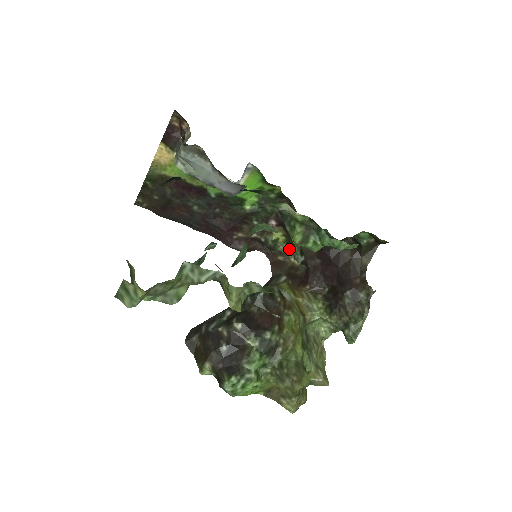
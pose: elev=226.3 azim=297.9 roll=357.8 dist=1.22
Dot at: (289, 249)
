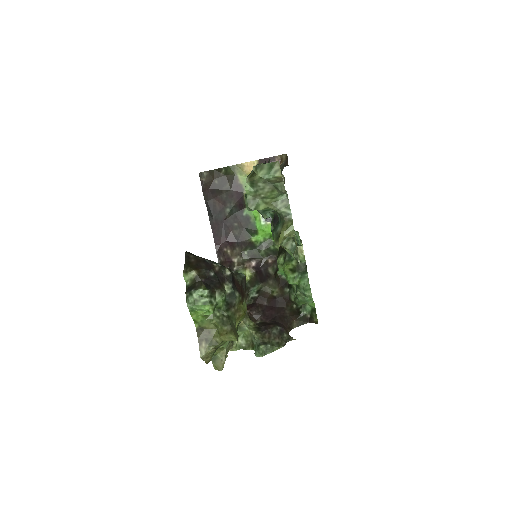
Dot at: occluded
